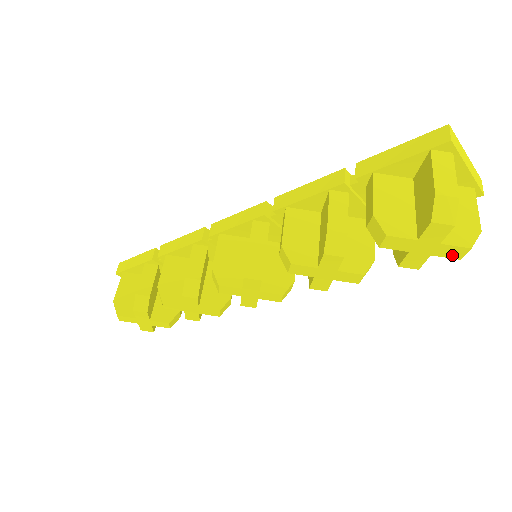
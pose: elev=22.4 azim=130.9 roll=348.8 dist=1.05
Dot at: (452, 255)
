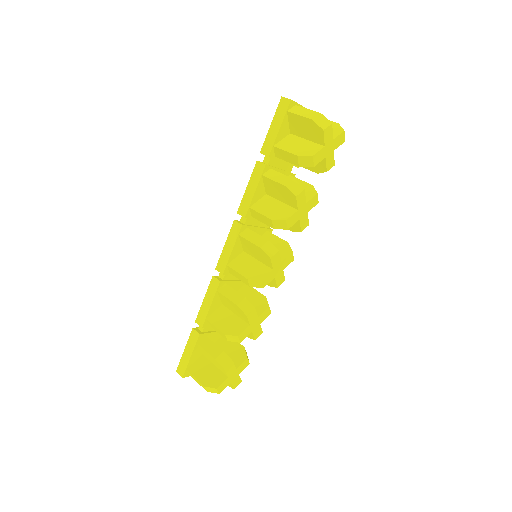
Dot at: (341, 142)
